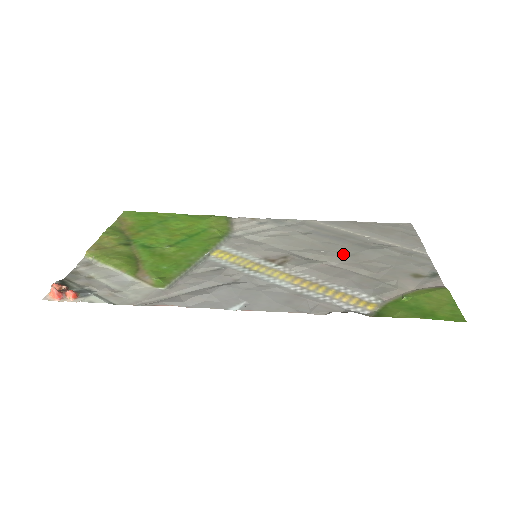
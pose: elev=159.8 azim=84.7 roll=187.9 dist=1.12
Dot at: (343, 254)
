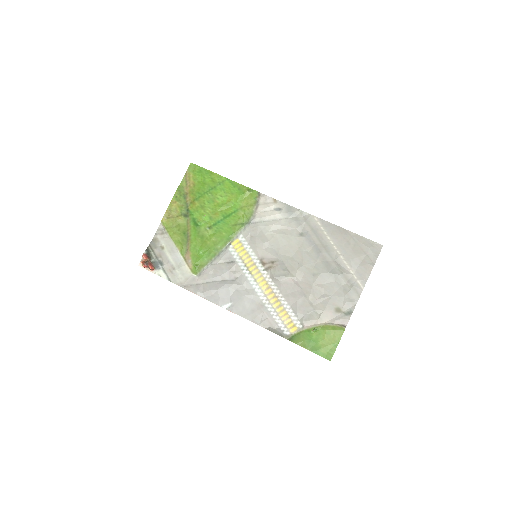
Dot at: (309, 272)
